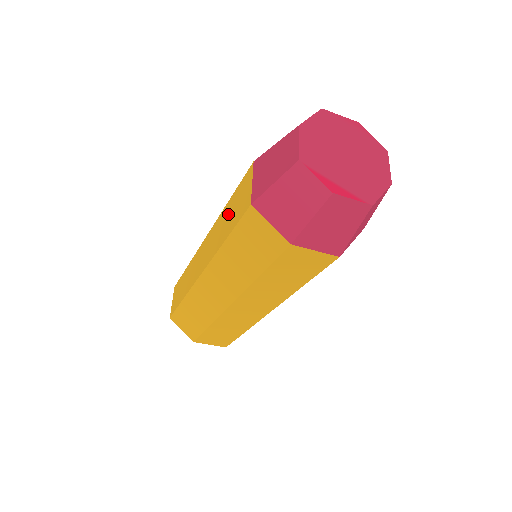
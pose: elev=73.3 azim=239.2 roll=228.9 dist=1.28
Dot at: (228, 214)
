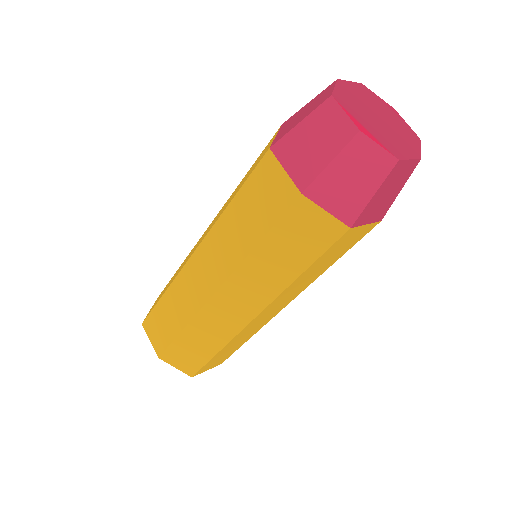
Dot at: (241, 183)
